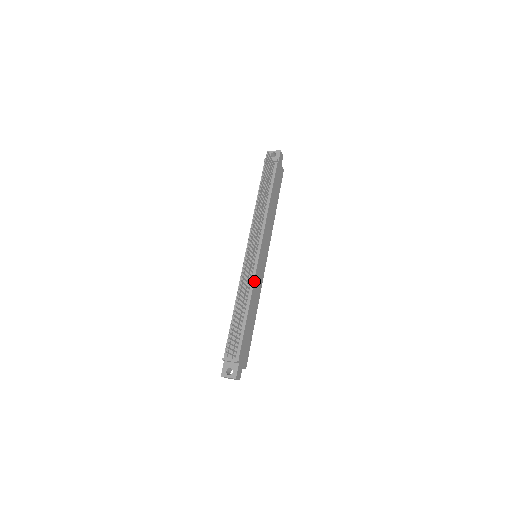
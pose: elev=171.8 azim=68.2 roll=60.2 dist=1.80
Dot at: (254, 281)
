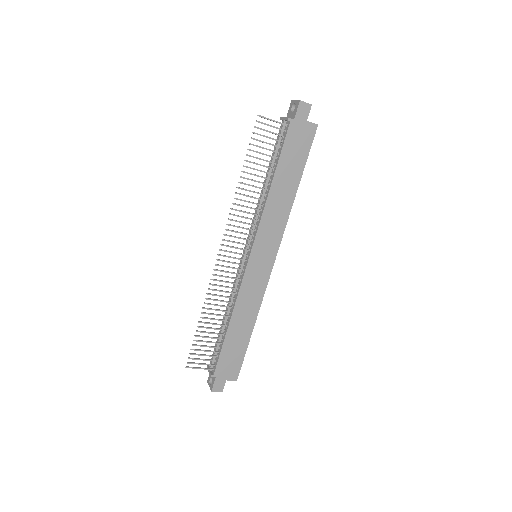
Dot at: (240, 291)
